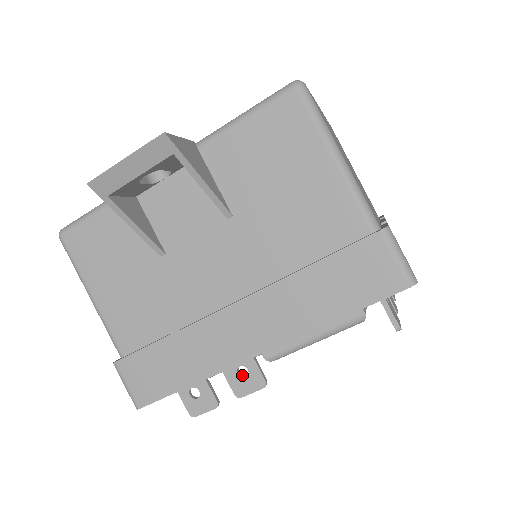
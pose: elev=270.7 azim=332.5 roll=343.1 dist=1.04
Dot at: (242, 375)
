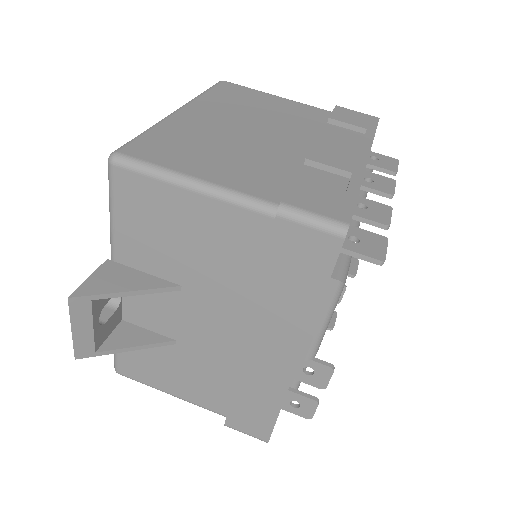
Dot at: (312, 372)
